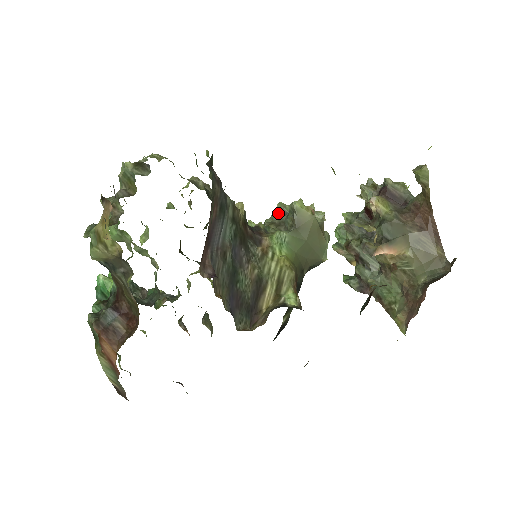
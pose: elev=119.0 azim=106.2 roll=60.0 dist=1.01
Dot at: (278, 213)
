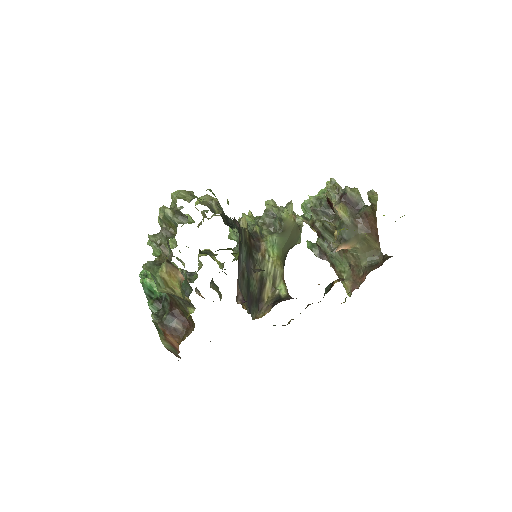
Dot at: (267, 214)
